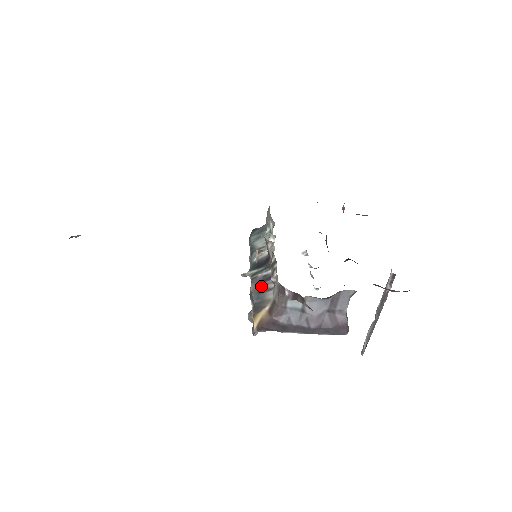
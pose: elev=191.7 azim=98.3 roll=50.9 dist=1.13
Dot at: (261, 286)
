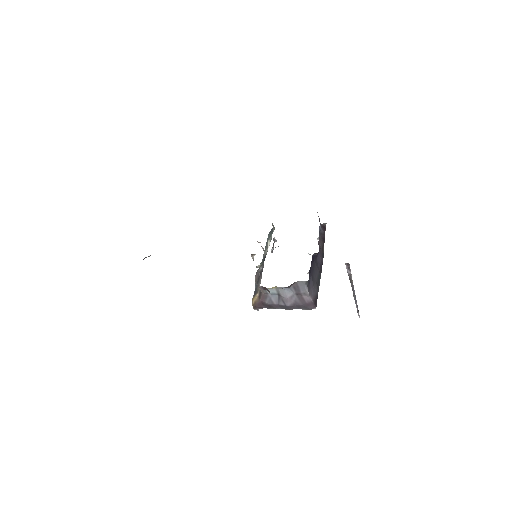
Dot at: (259, 277)
